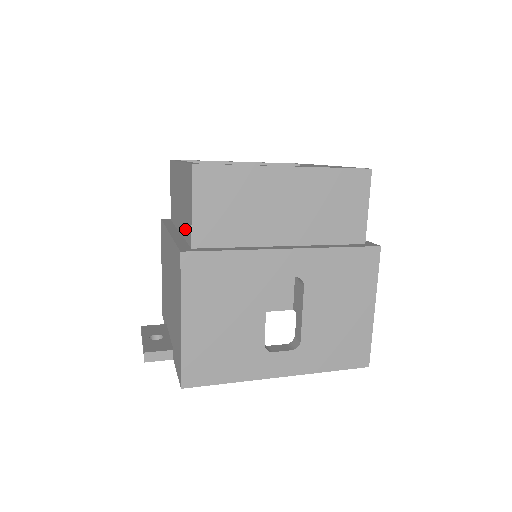
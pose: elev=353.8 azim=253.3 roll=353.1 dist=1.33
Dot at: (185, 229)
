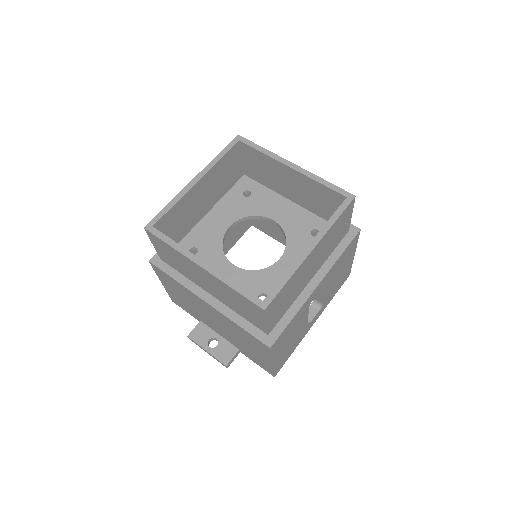
Dot at: (241, 313)
